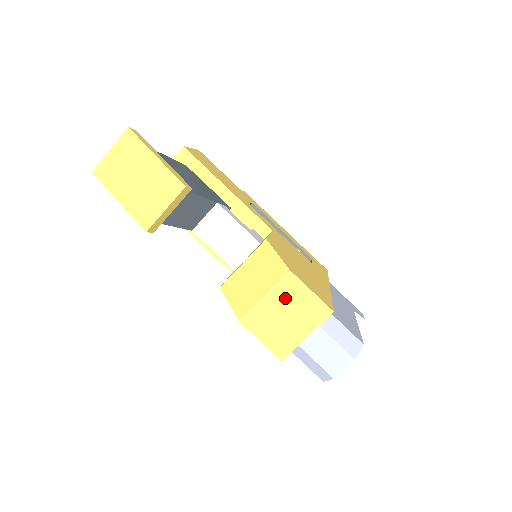
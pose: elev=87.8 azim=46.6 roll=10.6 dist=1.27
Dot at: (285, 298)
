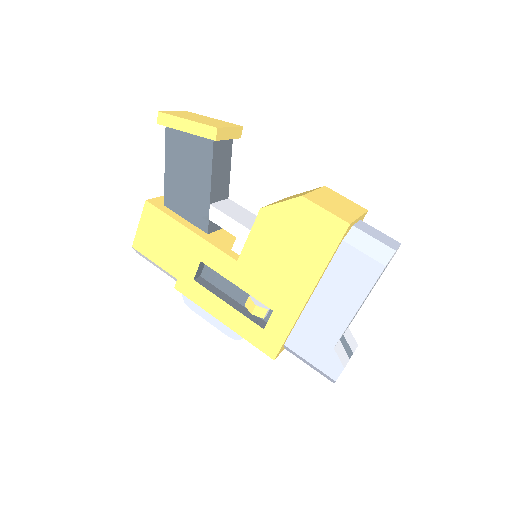
Dot at: (330, 195)
